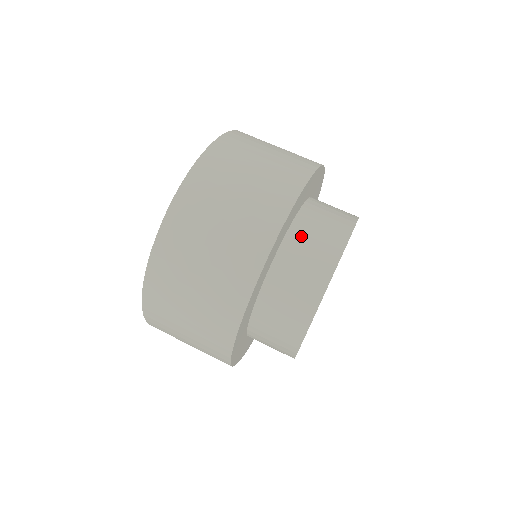
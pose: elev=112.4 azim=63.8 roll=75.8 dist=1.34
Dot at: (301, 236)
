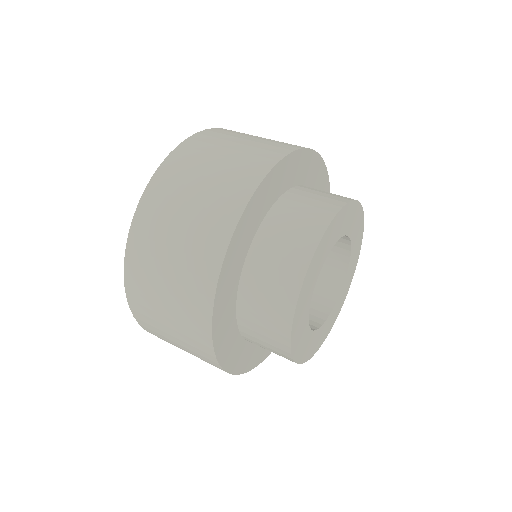
Dot at: (258, 267)
